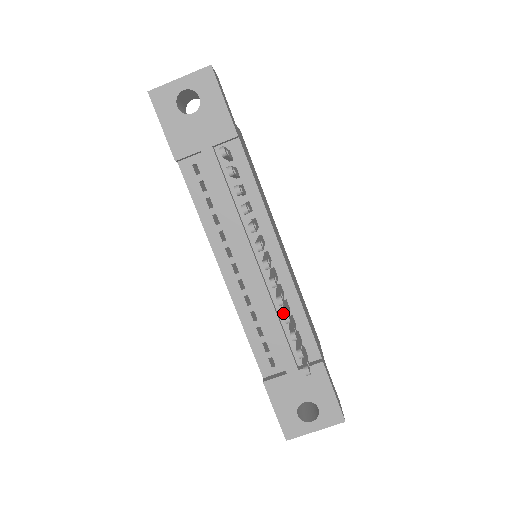
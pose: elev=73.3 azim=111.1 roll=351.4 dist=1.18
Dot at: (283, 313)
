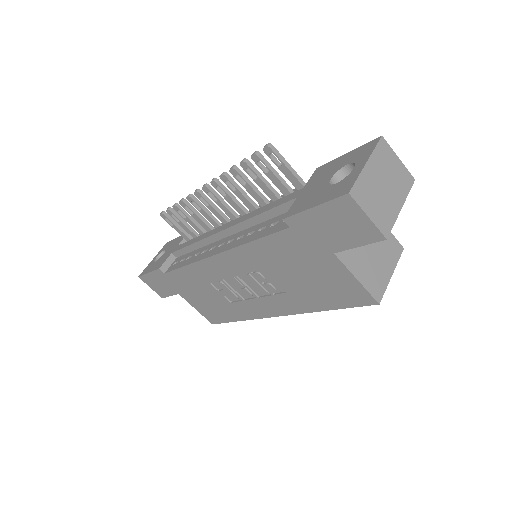
Dot at: occluded
